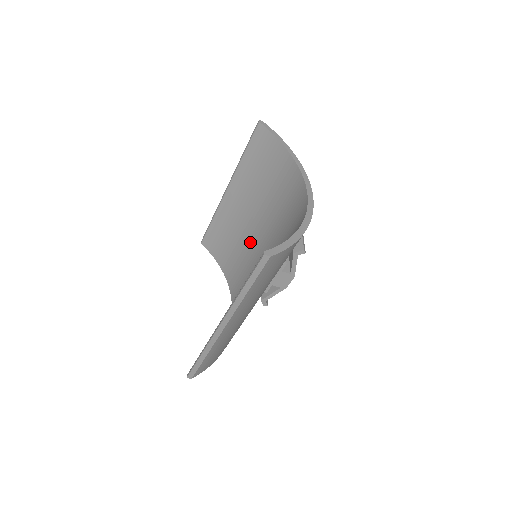
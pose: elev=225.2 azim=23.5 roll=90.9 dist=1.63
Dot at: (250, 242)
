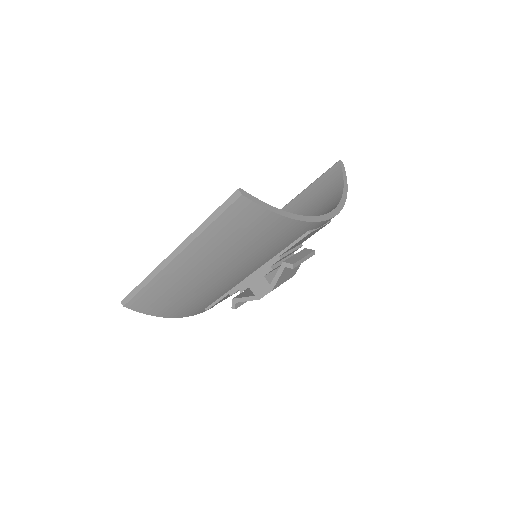
Dot at: occluded
